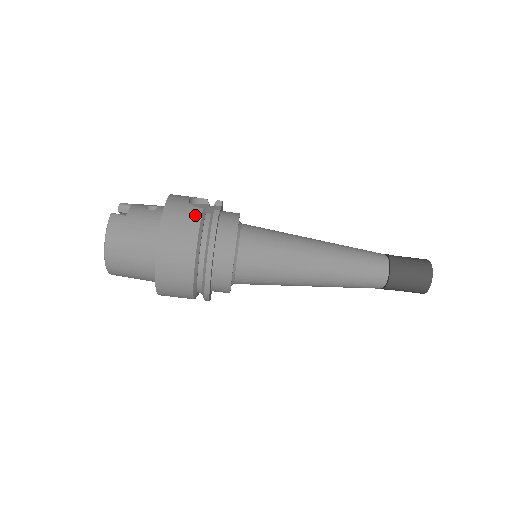
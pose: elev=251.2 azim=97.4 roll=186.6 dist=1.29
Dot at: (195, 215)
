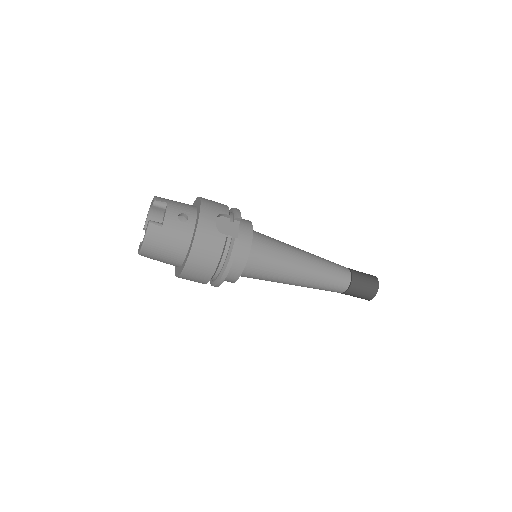
Dot at: (220, 243)
